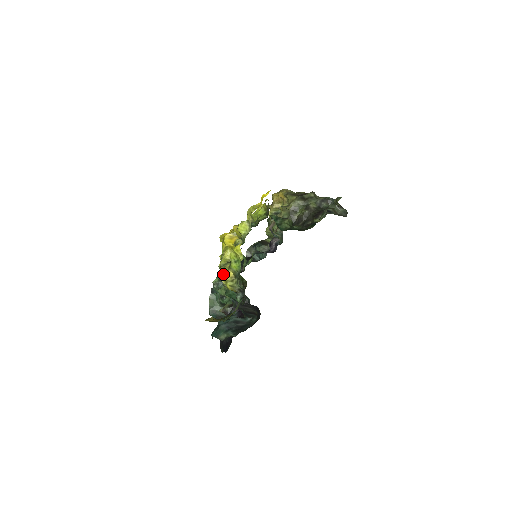
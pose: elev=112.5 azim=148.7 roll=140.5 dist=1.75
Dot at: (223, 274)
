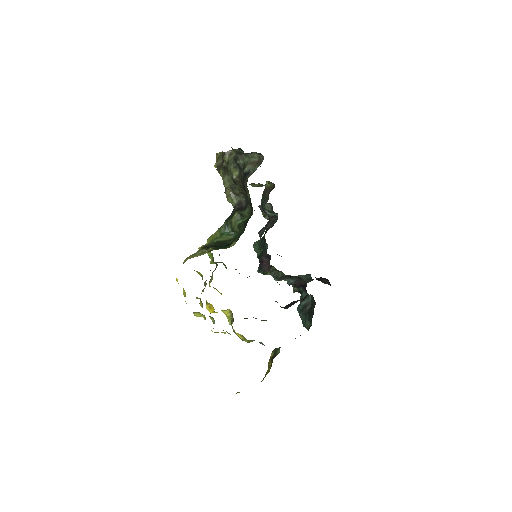
Dot at: occluded
